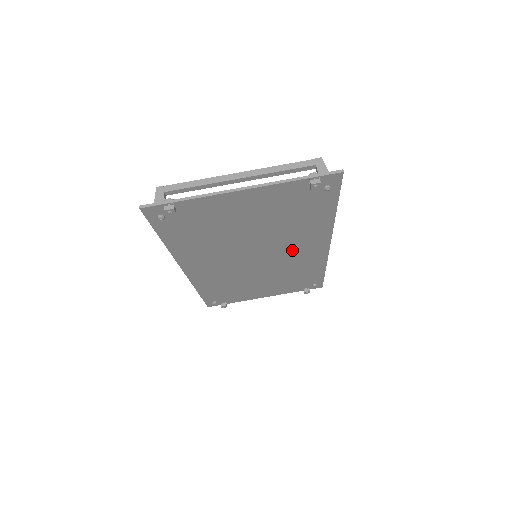
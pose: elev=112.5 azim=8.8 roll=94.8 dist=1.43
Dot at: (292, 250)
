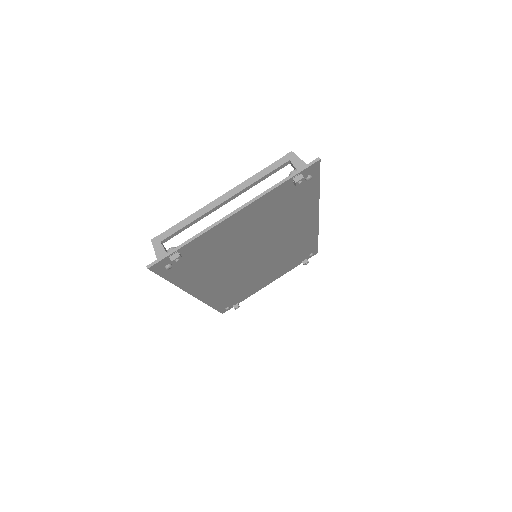
Dot at: (287, 238)
